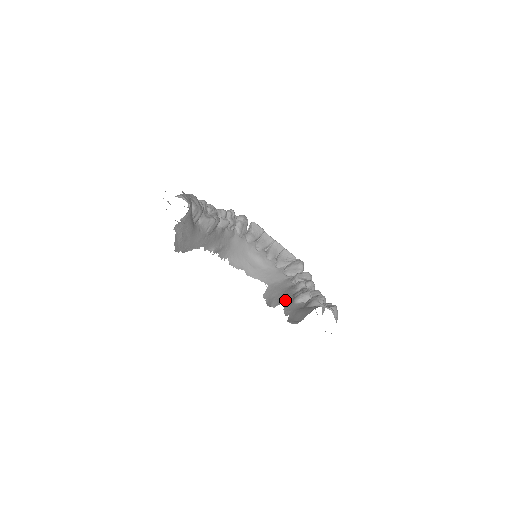
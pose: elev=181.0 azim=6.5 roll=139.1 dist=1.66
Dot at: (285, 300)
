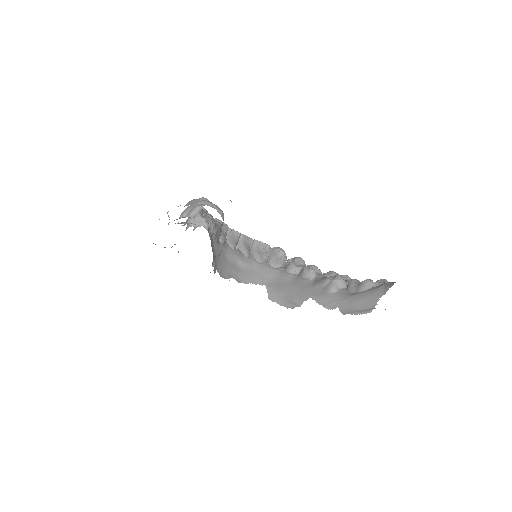
Dot at: (310, 294)
